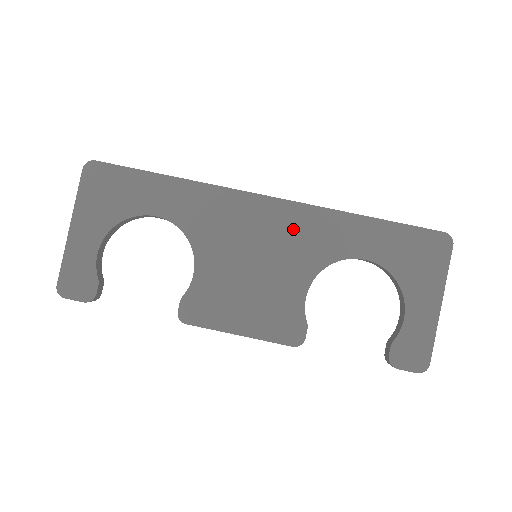
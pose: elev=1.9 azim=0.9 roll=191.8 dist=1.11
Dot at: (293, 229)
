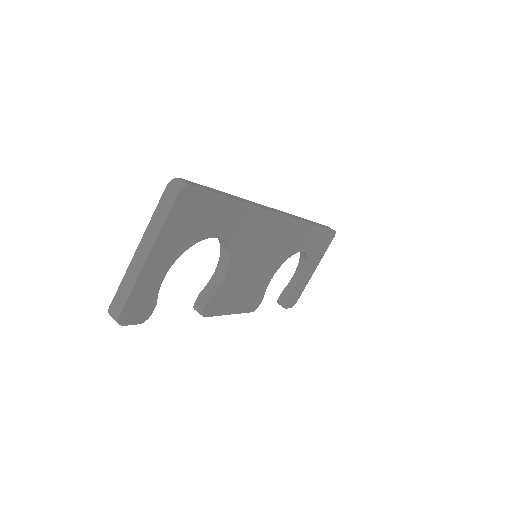
Dot at: (285, 237)
